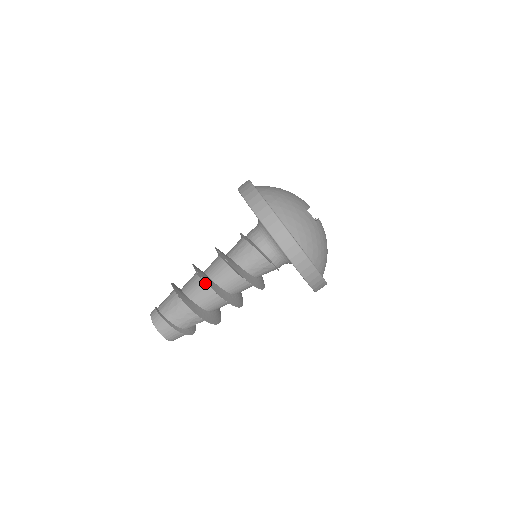
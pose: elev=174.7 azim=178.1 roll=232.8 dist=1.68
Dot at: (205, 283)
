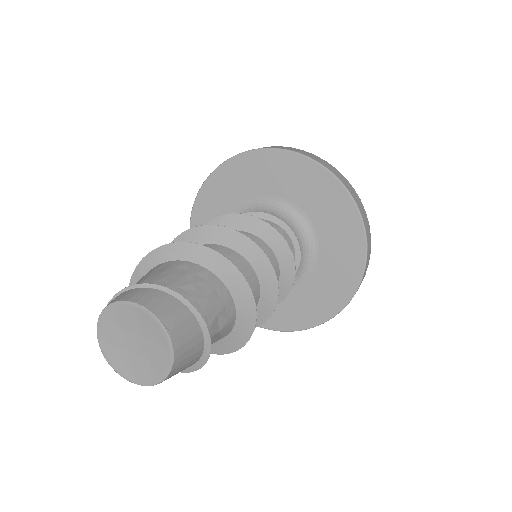
Dot at: (229, 246)
